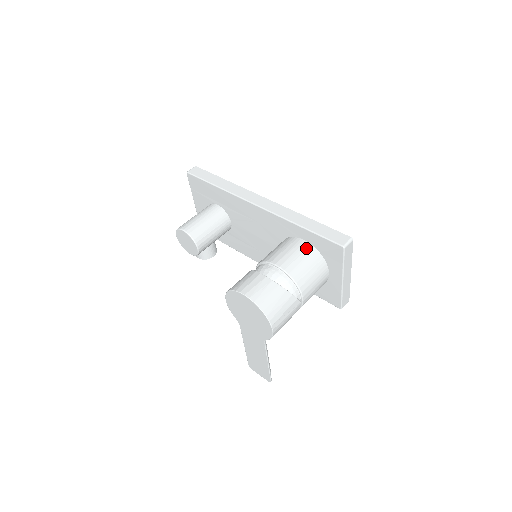
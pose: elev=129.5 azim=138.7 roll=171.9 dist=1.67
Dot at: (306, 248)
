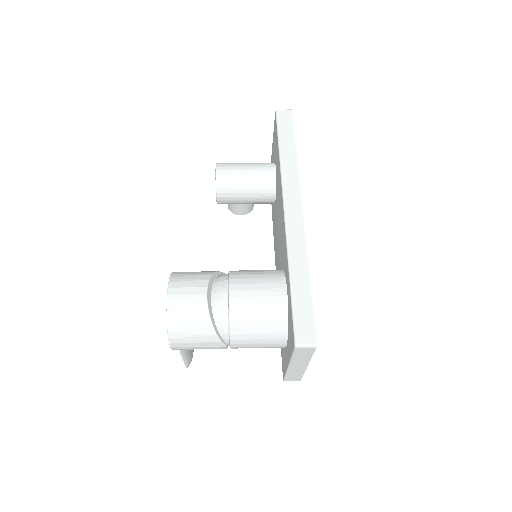
Dot at: (278, 303)
